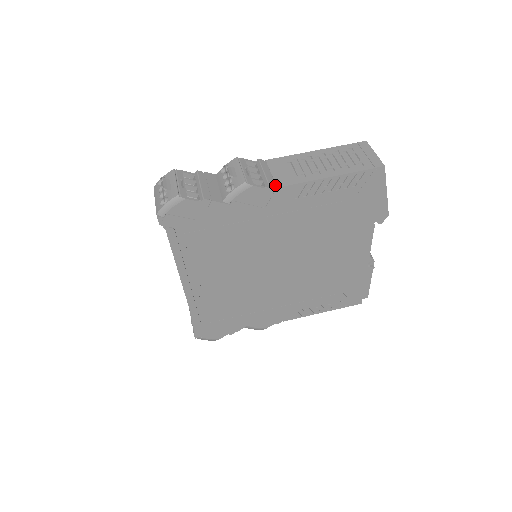
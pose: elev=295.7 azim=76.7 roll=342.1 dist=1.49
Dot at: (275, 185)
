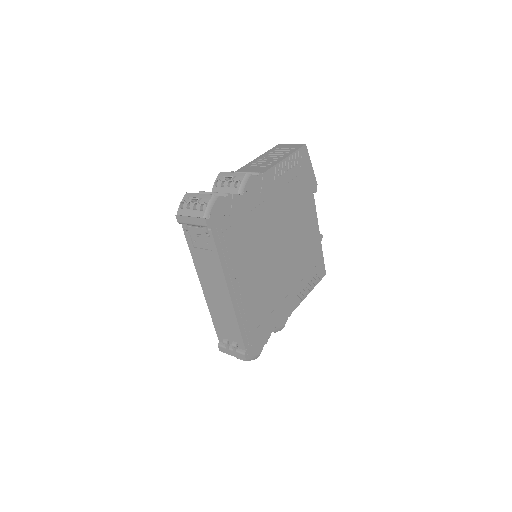
Dot at: (260, 173)
